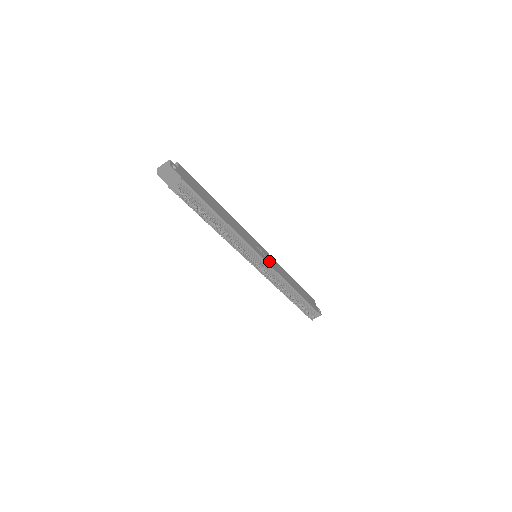
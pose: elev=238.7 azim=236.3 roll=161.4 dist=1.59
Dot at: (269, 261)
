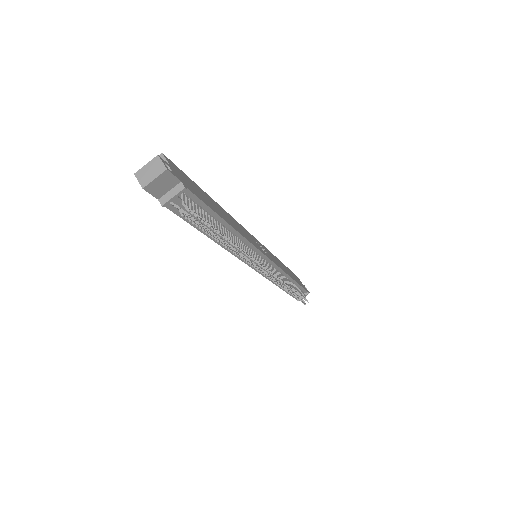
Dot at: (270, 257)
